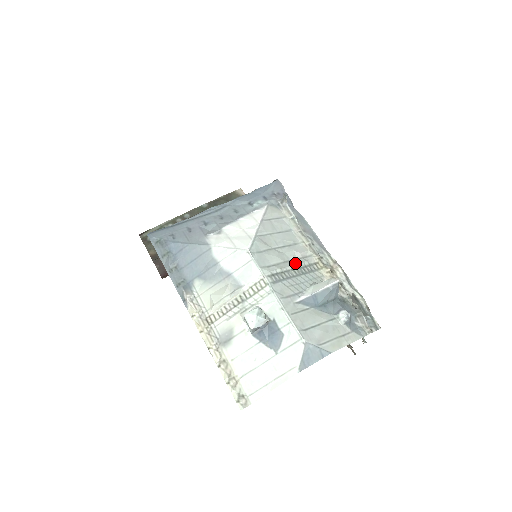
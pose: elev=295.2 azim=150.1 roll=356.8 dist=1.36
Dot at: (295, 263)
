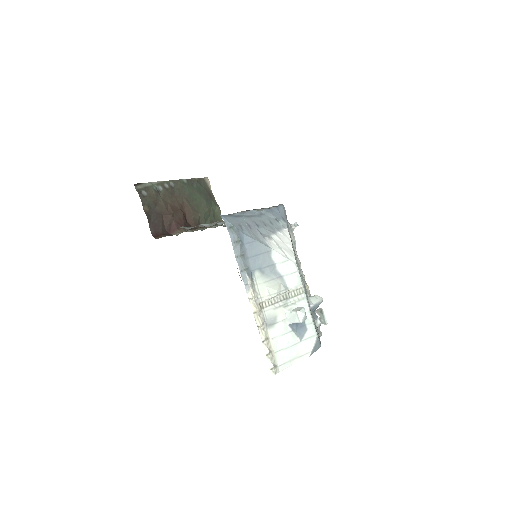
Dot at: (303, 278)
